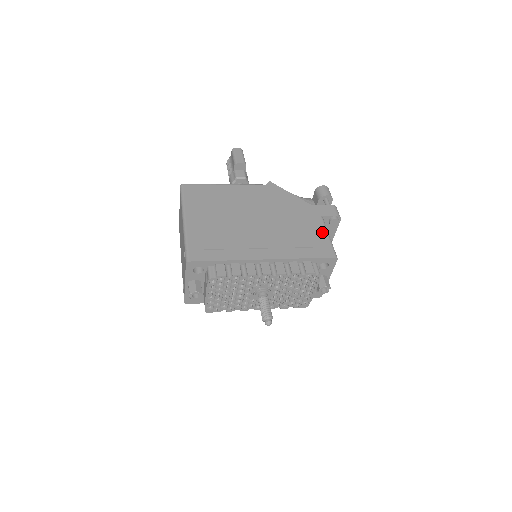
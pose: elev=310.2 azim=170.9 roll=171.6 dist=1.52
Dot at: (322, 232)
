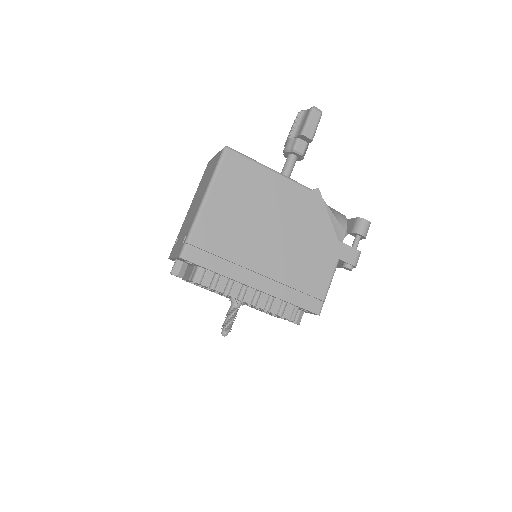
Dot at: (326, 280)
